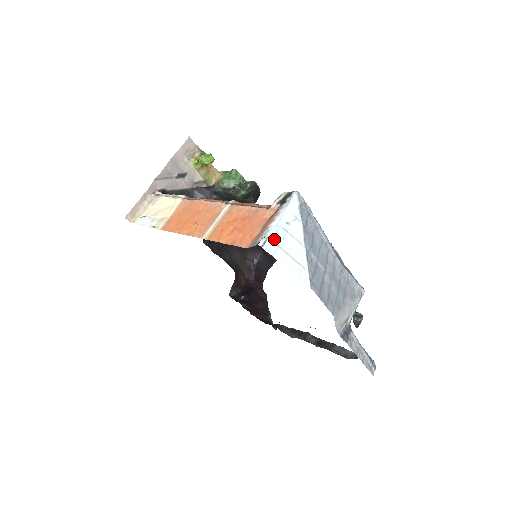
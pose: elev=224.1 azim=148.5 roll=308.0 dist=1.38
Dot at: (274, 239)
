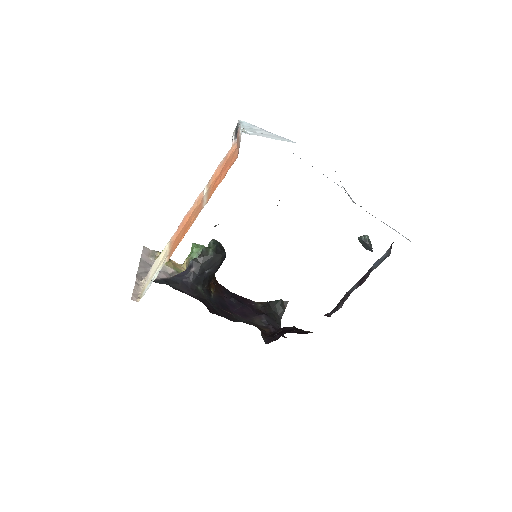
Dot at: (249, 131)
